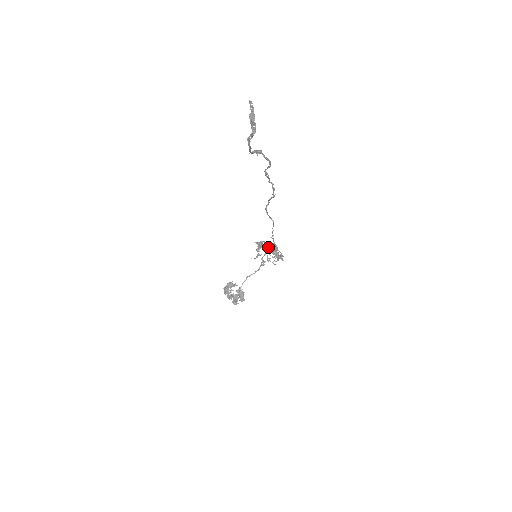
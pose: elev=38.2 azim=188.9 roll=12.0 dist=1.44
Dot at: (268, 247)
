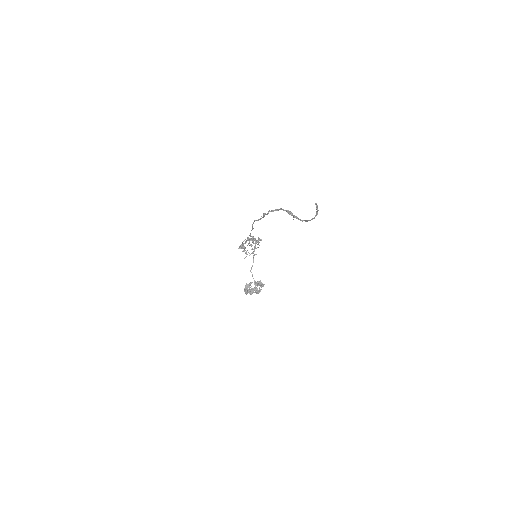
Dot at: occluded
